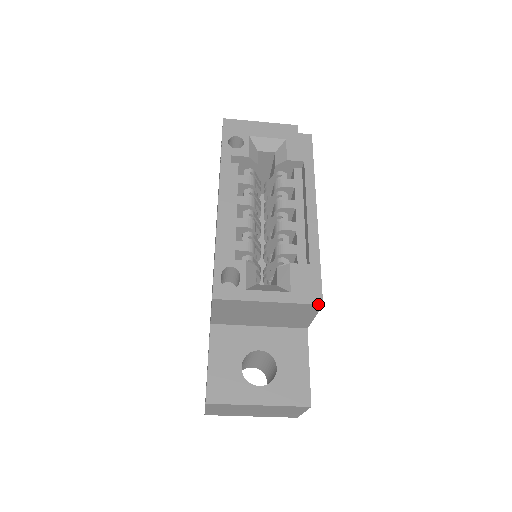
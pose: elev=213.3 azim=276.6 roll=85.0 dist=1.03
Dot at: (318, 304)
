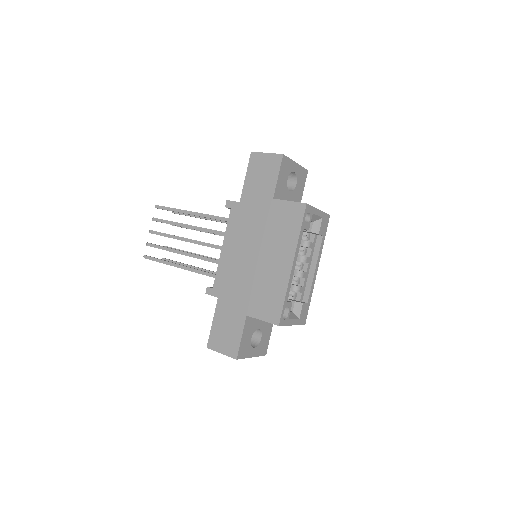
Dot at: occluded
